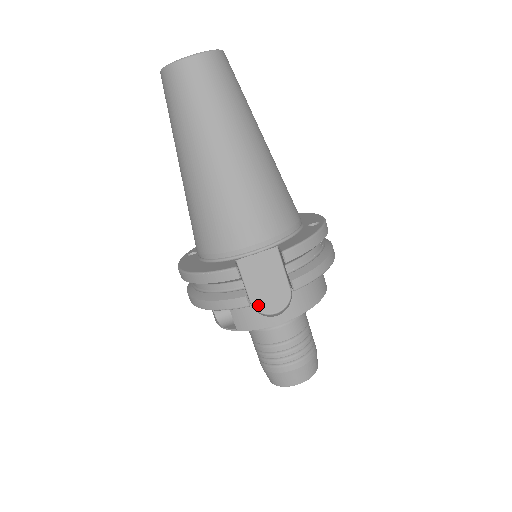
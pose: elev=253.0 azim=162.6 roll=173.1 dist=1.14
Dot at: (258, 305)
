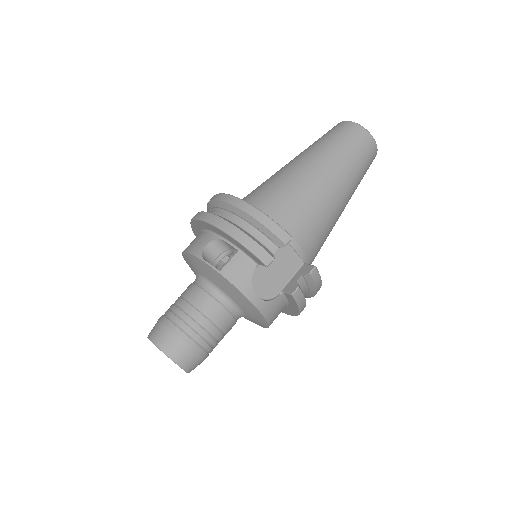
Dot at: (256, 276)
